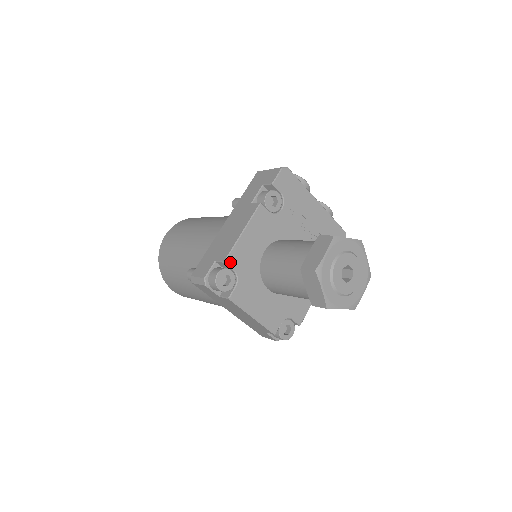
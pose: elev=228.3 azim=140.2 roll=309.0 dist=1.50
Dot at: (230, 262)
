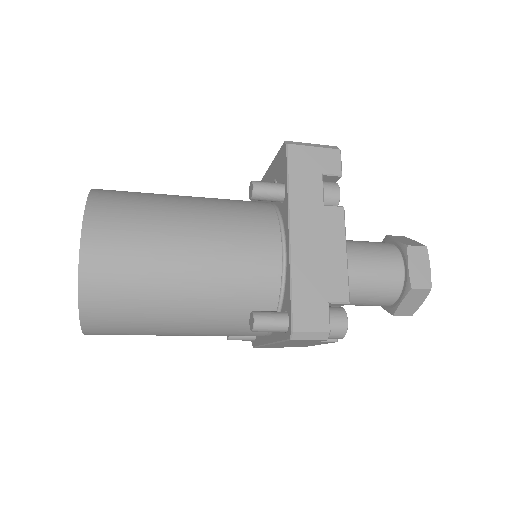
Dot at: (347, 299)
